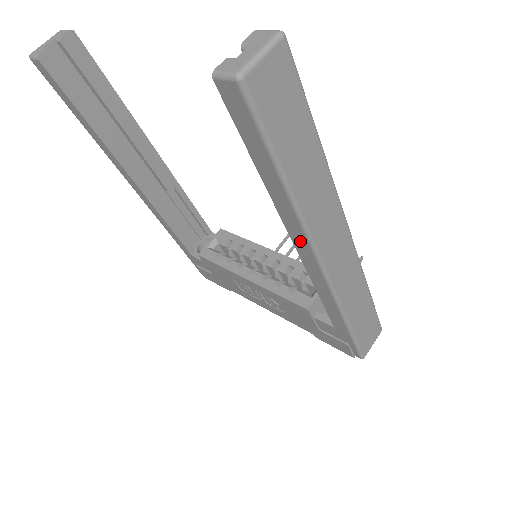
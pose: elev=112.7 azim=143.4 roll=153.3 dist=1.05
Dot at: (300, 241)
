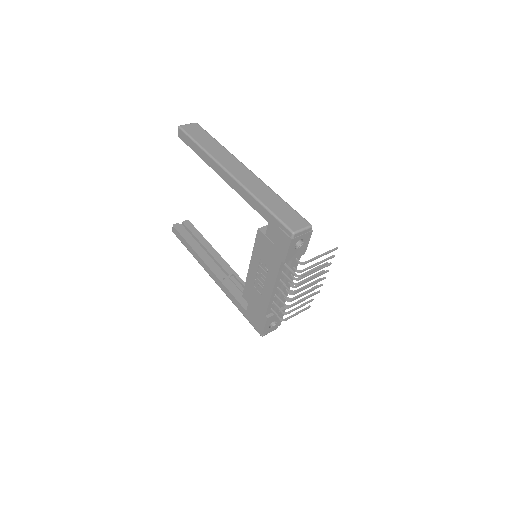
Dot at: (218, 170)
